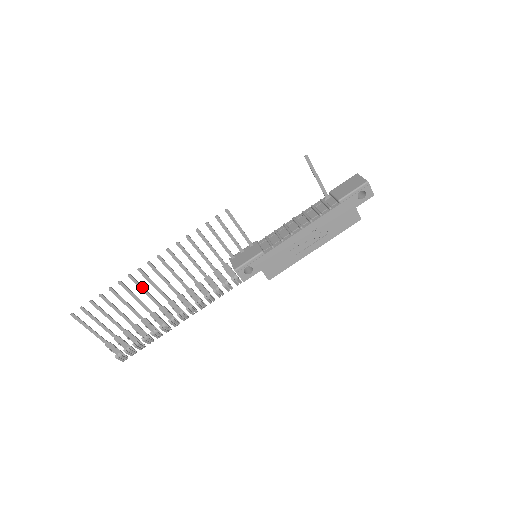
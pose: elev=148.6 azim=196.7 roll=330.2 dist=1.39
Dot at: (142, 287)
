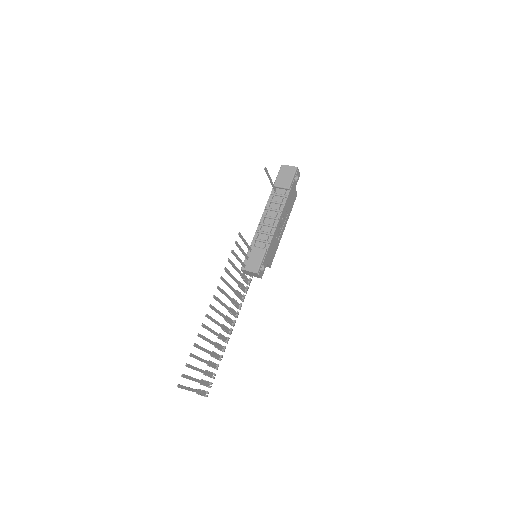
Dot at: (209, 328)
